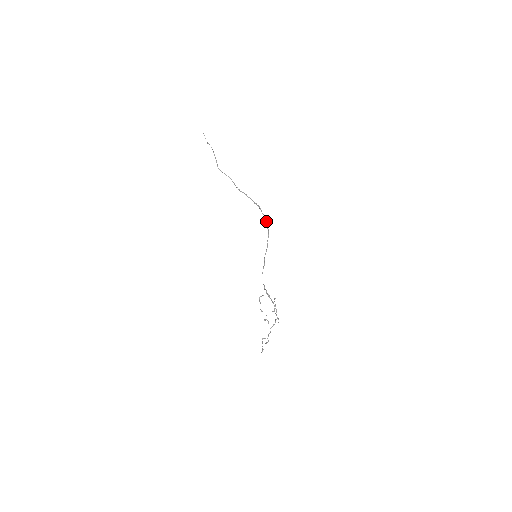
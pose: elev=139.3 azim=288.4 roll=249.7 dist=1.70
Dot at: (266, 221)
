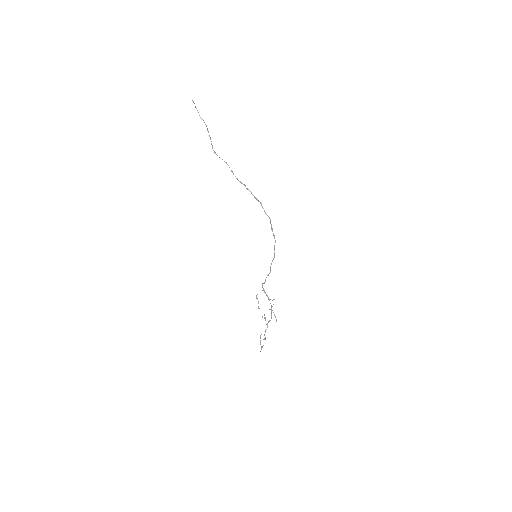
Dot at: (271, 225)
